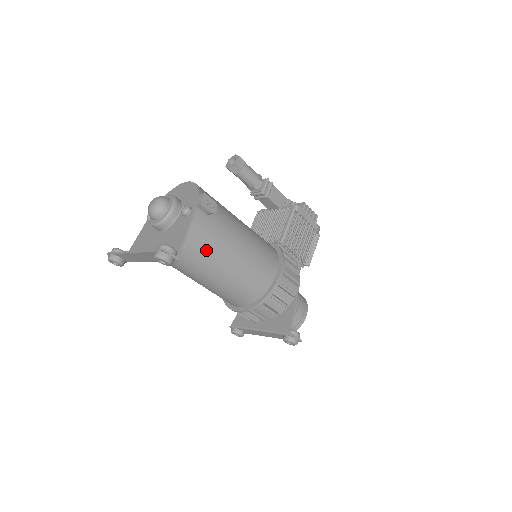
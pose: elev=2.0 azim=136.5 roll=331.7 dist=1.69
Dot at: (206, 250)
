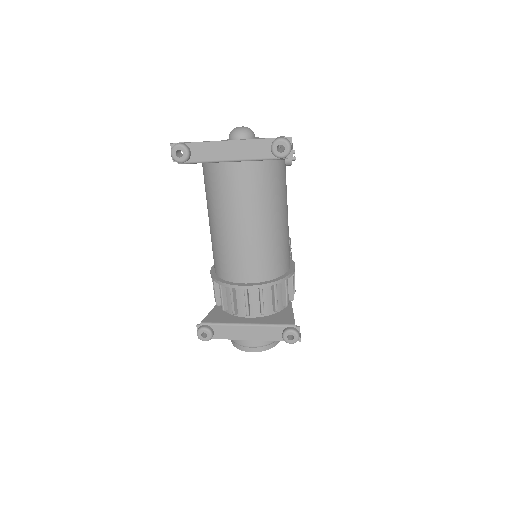
Dot at: (277, 188)
